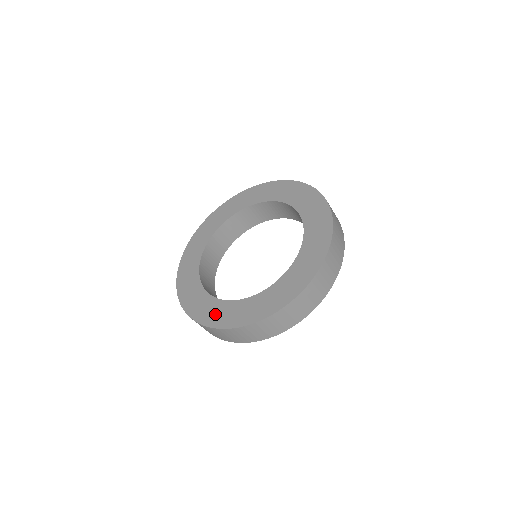
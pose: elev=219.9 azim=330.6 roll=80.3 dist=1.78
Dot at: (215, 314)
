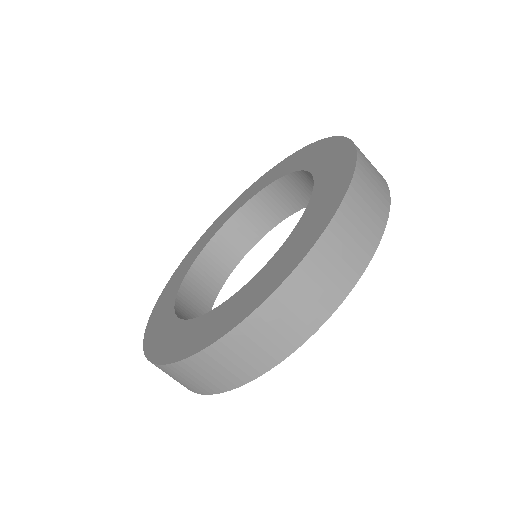
Dot at: (161, 338)
